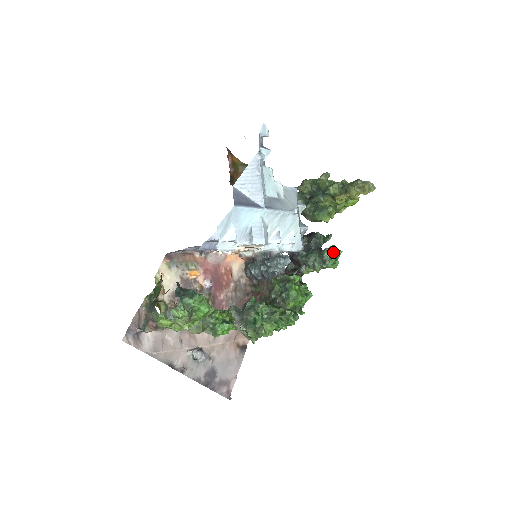
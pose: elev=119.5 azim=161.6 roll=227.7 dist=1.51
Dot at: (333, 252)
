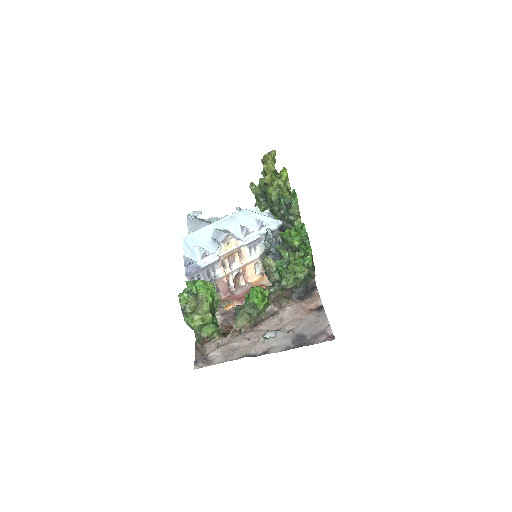
Dot at: (290, 195)
